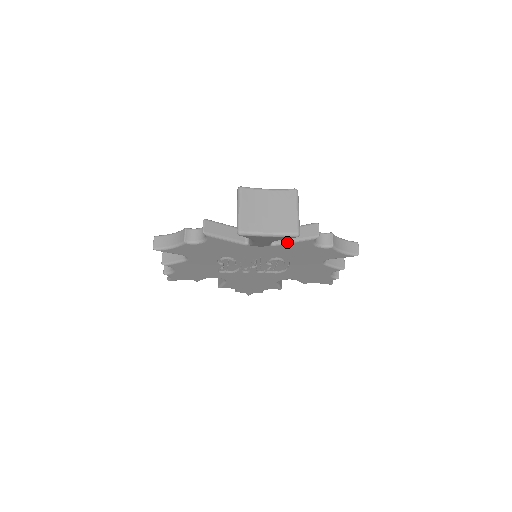
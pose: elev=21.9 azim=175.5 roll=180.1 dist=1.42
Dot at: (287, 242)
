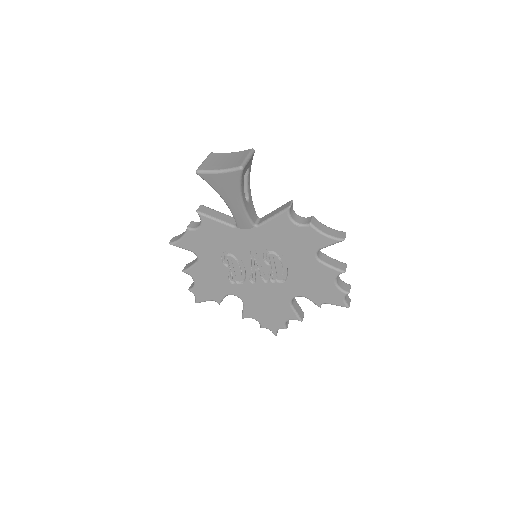
Dot at: (267, 220)
